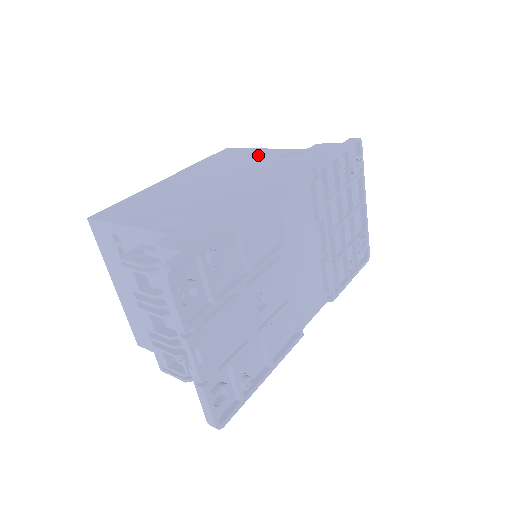
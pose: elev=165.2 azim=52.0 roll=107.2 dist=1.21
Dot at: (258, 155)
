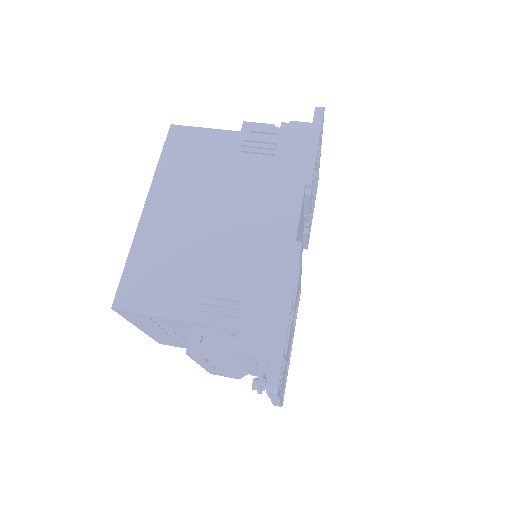
Dot at: (227, 149)
